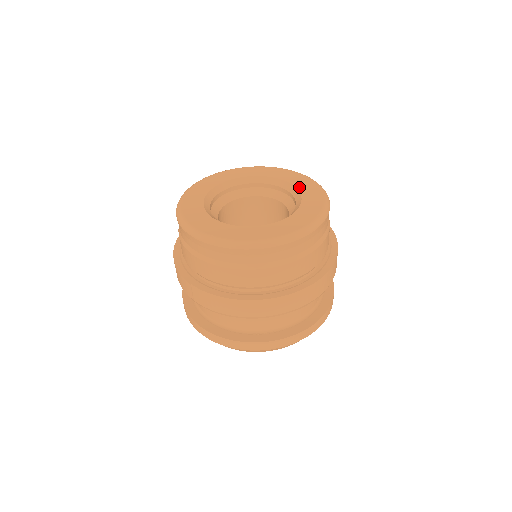
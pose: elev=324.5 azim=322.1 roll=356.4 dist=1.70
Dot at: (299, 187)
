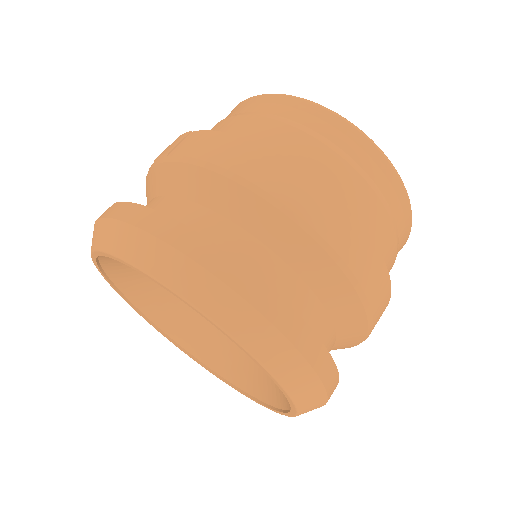
Dot at: occluded
